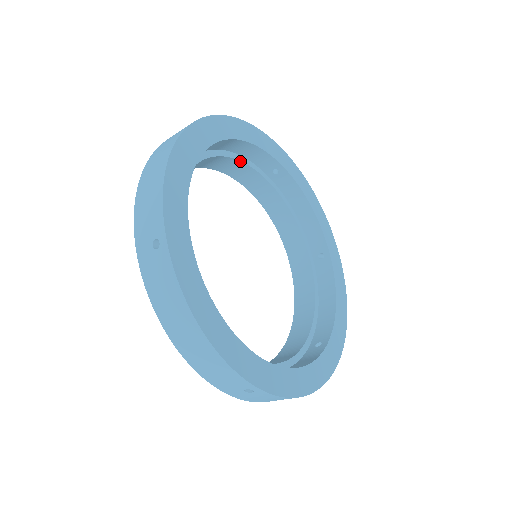
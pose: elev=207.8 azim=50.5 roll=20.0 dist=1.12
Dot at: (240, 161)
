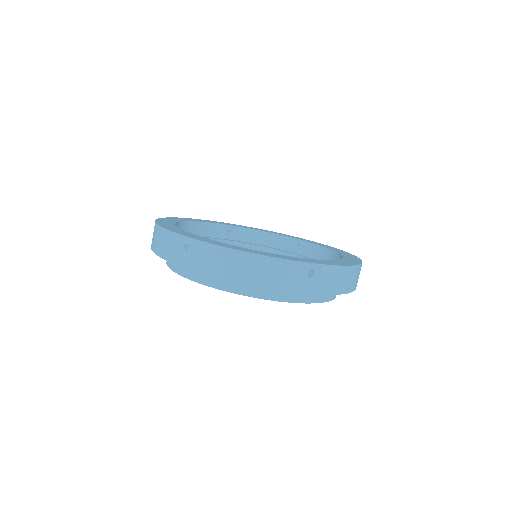
Dot at: occluded
